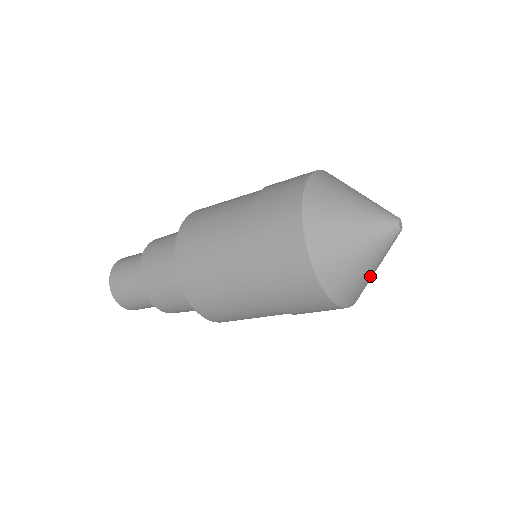
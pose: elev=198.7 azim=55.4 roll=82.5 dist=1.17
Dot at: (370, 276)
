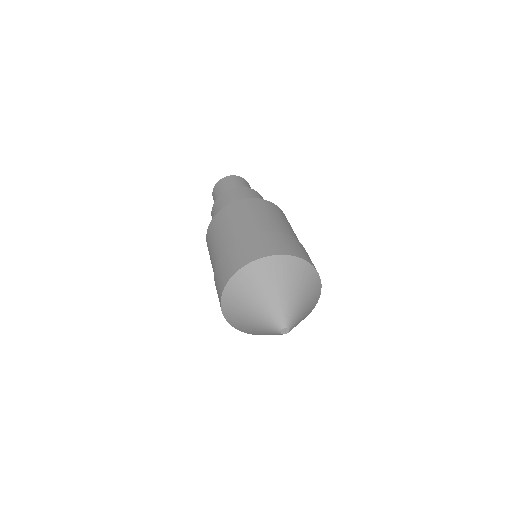
Dot at: occluded
